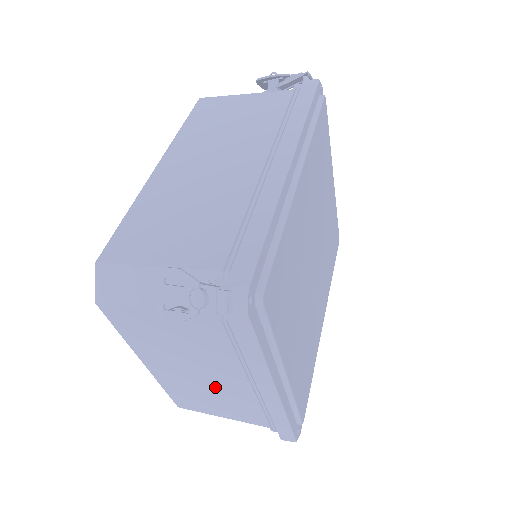
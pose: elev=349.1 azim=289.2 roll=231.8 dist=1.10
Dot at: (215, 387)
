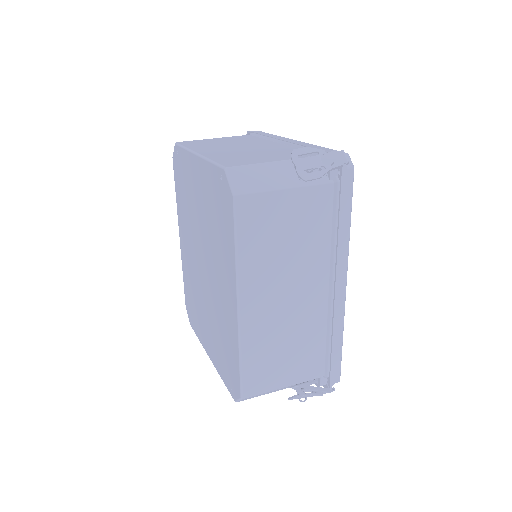
Dot at: occluded
